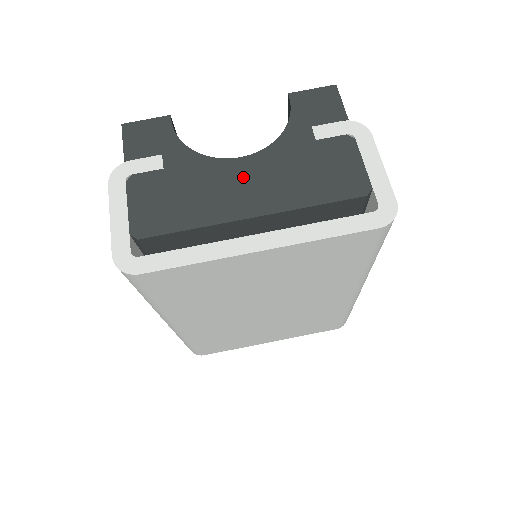
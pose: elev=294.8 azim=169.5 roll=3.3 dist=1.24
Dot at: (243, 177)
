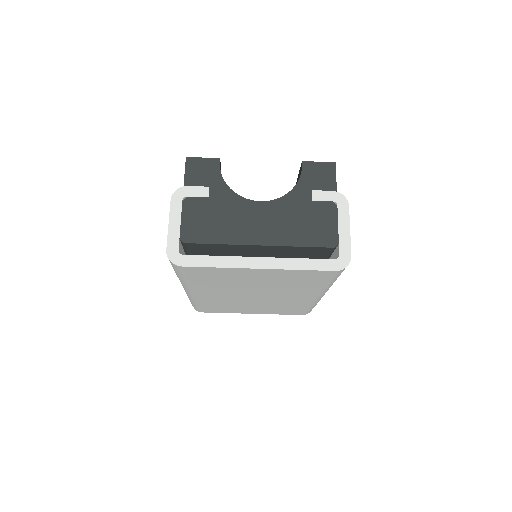
Dot at: (259, 216)
